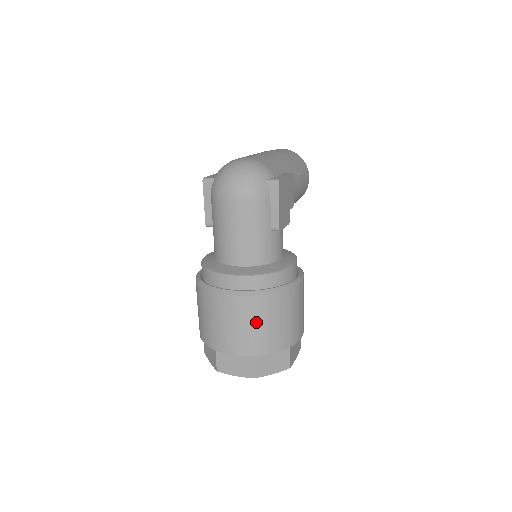
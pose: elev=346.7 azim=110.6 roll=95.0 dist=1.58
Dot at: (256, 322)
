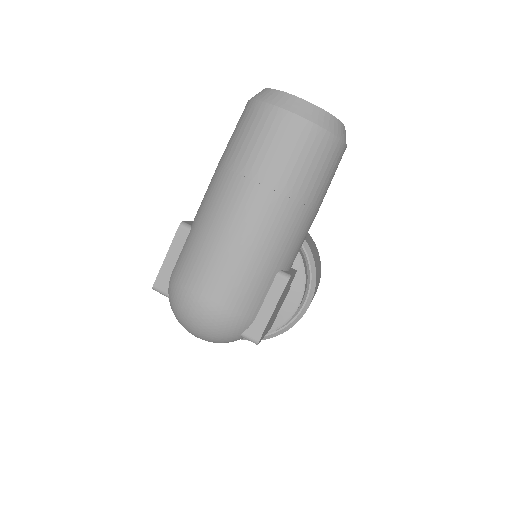
Dot at: occluded
